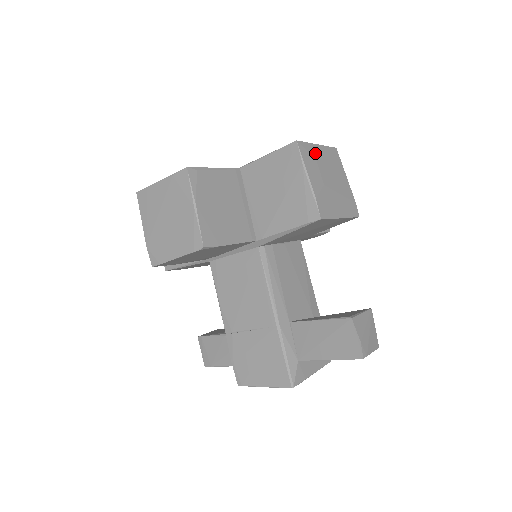
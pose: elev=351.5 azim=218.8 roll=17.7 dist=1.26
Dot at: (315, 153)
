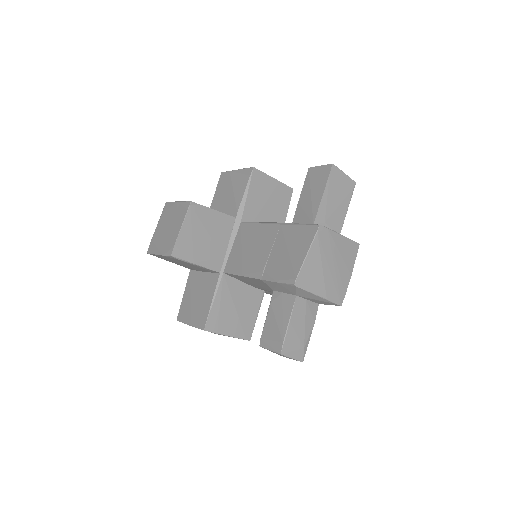
Dot at: occluded
